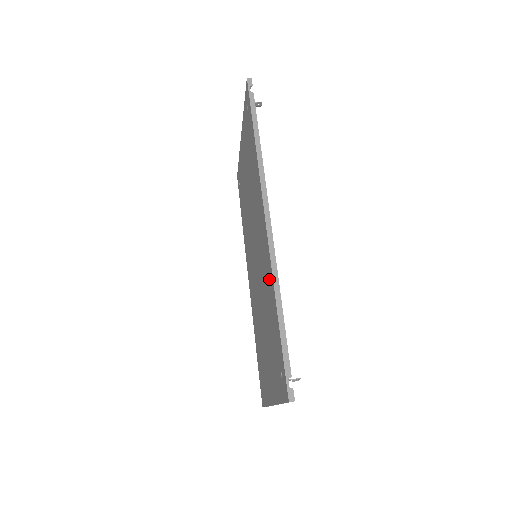
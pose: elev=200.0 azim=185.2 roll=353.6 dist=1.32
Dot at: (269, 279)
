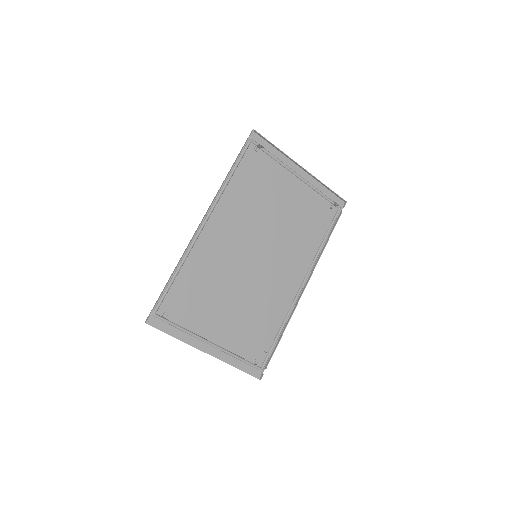
Dot at: (195, 260)
